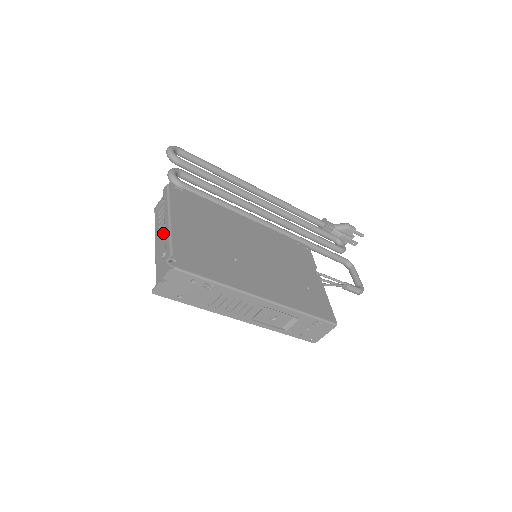
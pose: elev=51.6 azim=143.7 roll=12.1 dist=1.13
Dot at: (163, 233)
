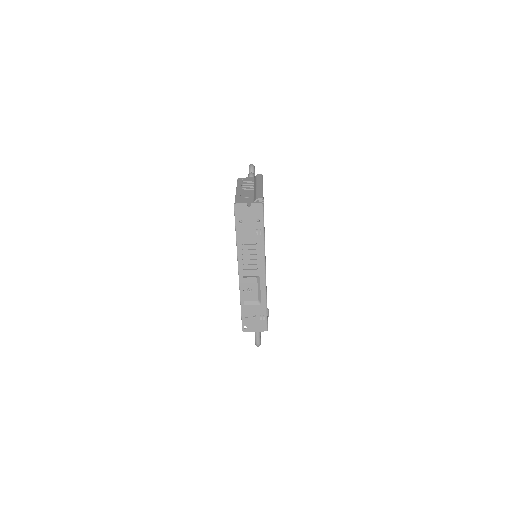
Dot at: (246, 190)
